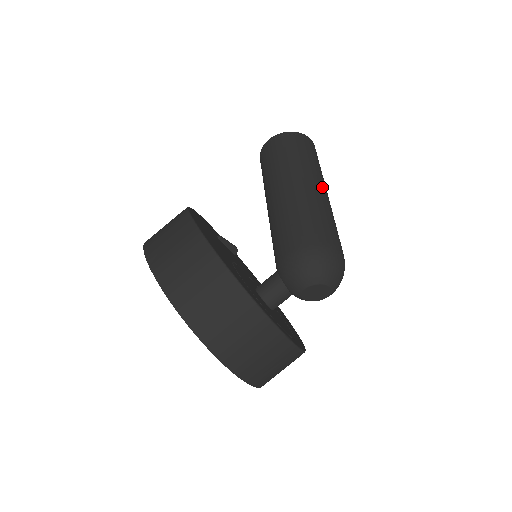
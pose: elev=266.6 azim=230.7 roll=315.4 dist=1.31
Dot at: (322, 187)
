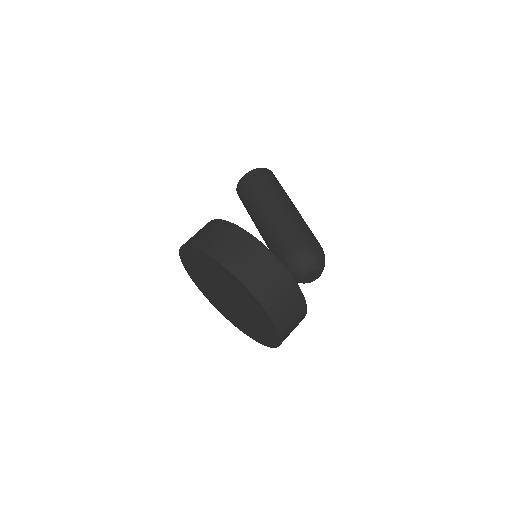
Dot at: occluded
